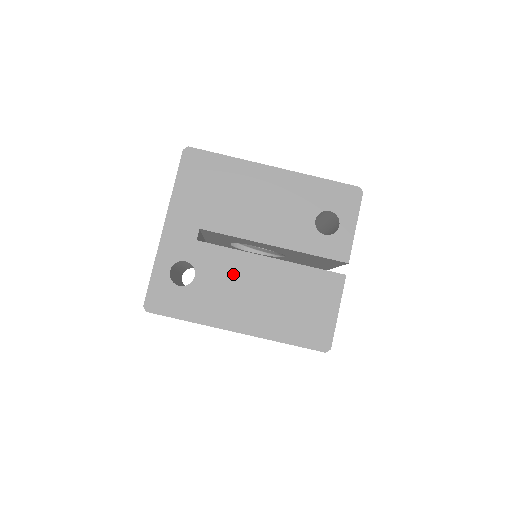
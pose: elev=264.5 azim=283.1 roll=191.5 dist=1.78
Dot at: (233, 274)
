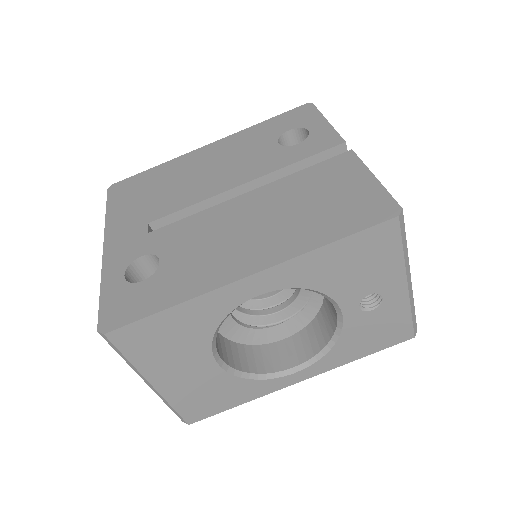
Dot at: (209, 230)
